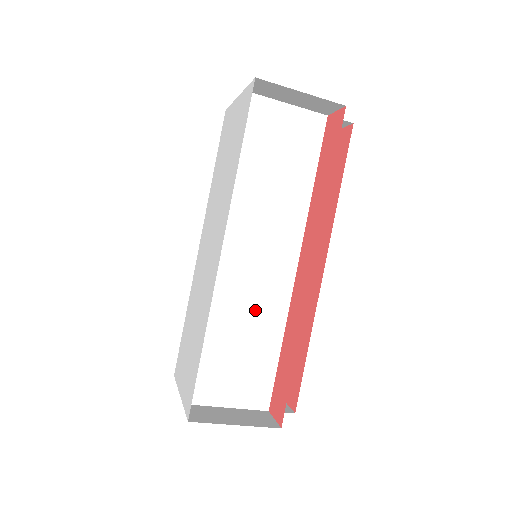
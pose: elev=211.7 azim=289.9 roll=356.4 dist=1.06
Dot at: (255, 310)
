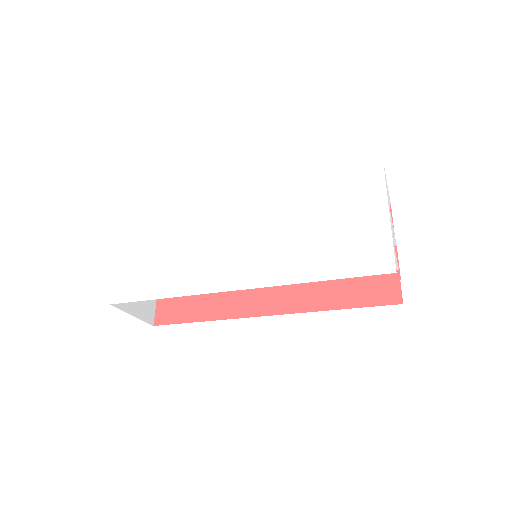
Dot at: occluded
